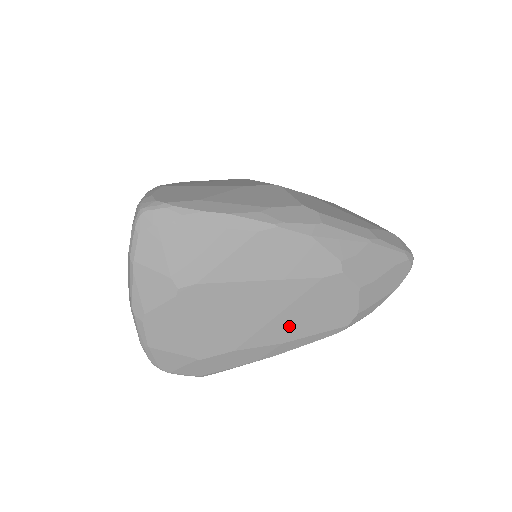
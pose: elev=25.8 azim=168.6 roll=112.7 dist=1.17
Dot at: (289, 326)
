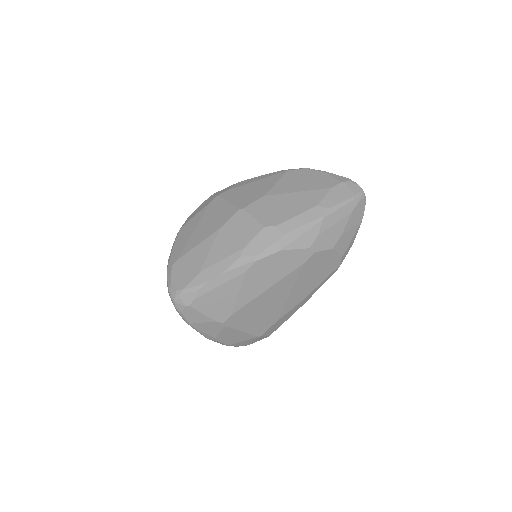
Dot at: (301, 292)
